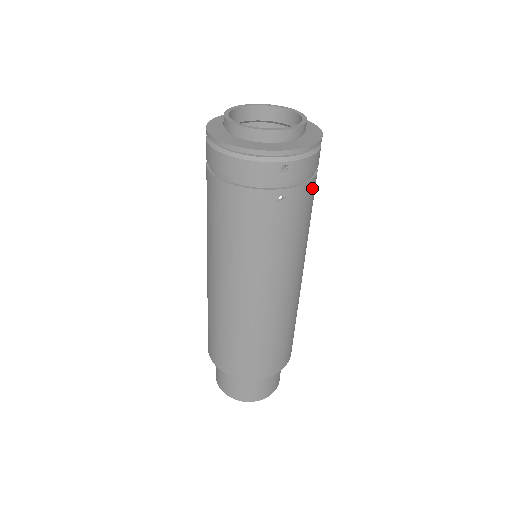
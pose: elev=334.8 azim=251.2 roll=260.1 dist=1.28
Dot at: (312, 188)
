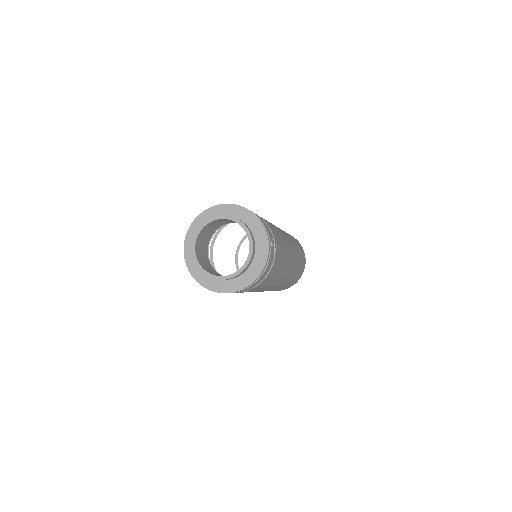
Dot at: (250, 290)
